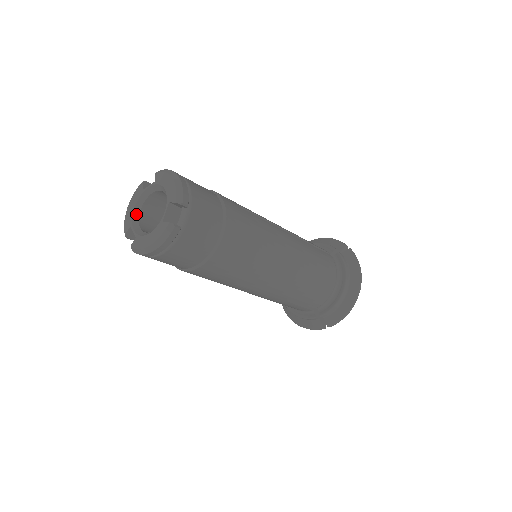
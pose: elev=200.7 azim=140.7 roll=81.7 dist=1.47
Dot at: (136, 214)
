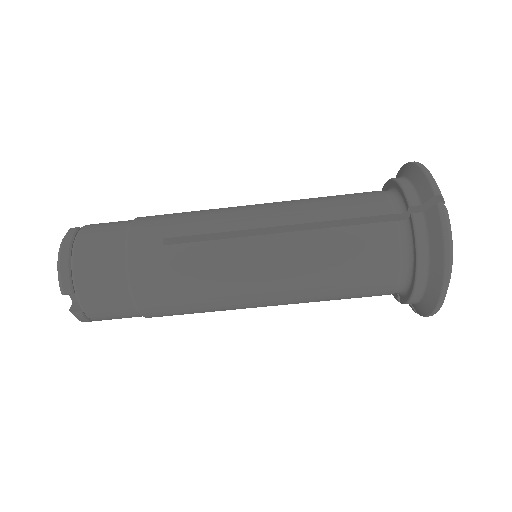
Dot at: occluded
